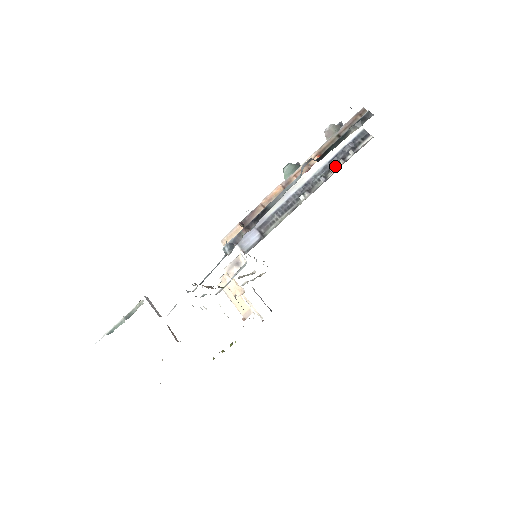
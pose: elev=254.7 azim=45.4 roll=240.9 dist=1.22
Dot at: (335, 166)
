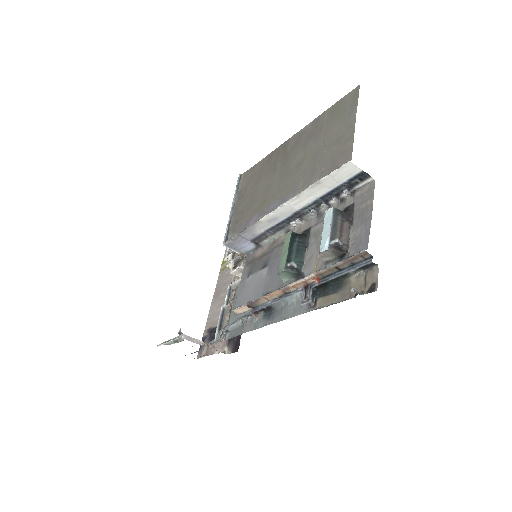
Dot at: (328, 201)
